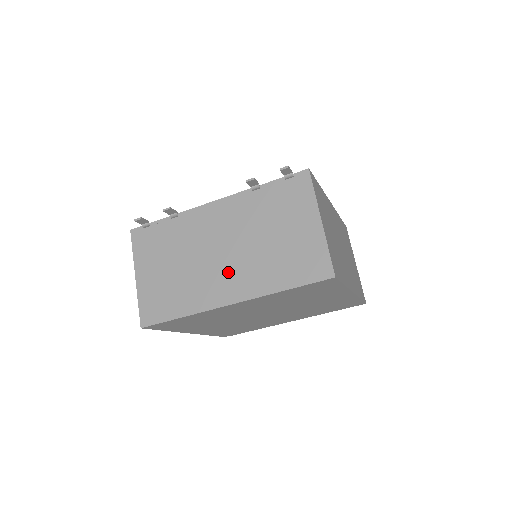
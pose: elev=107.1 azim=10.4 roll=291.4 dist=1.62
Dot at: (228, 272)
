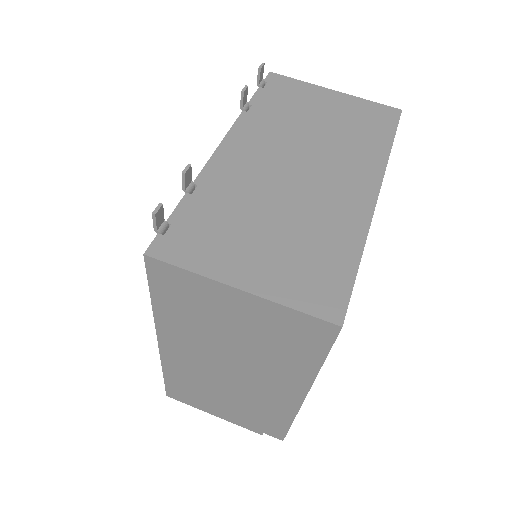
Dot at: (332, 176)
